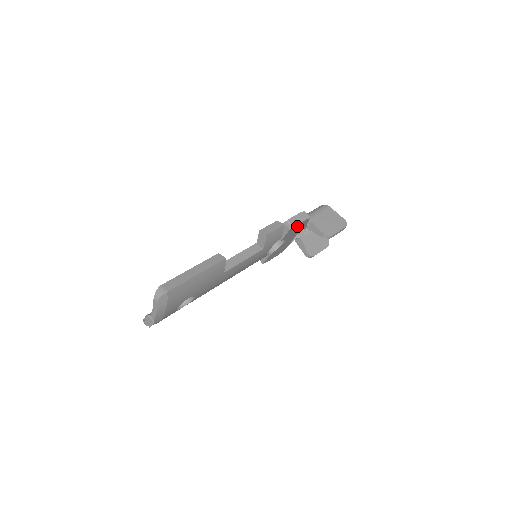
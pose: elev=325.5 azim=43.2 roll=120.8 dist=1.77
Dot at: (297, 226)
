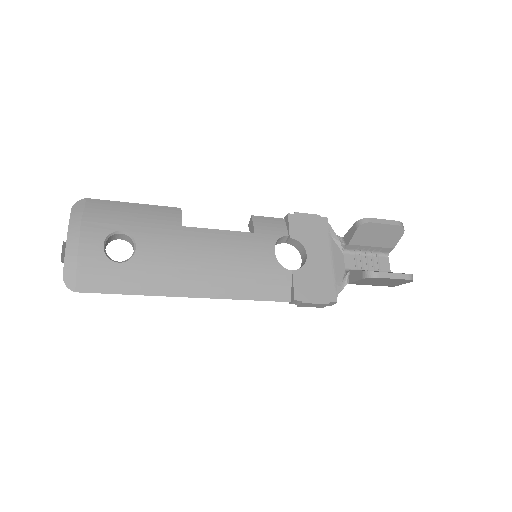
Dot at: (306, 220)
